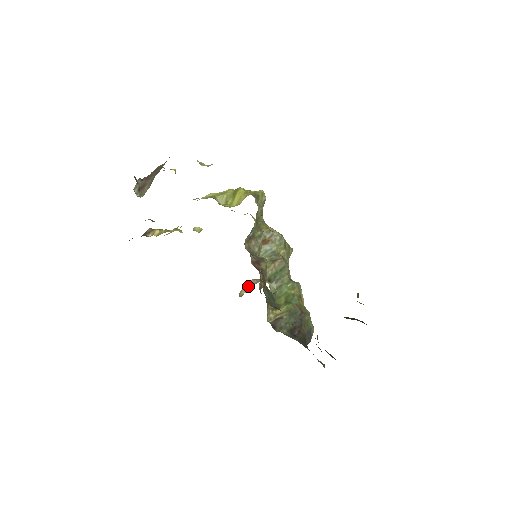
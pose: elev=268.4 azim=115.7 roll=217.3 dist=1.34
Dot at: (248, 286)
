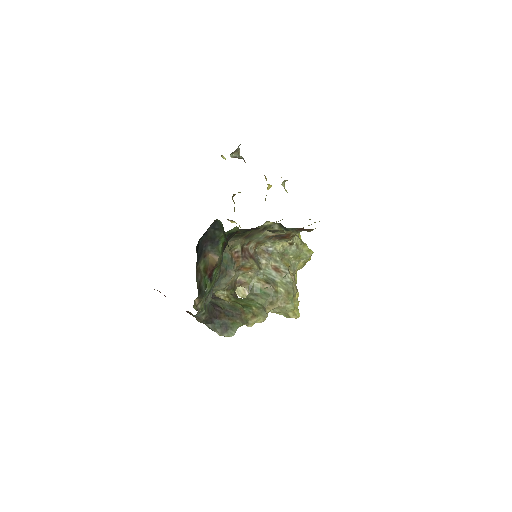
Dot at: occluded
